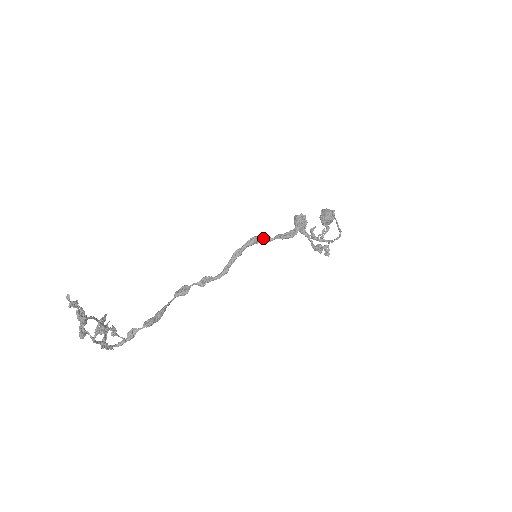
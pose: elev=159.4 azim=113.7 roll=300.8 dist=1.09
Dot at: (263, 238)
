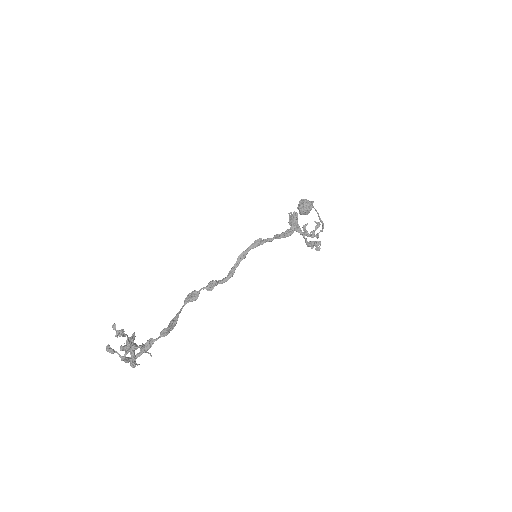
Dot at: (264, 239)
